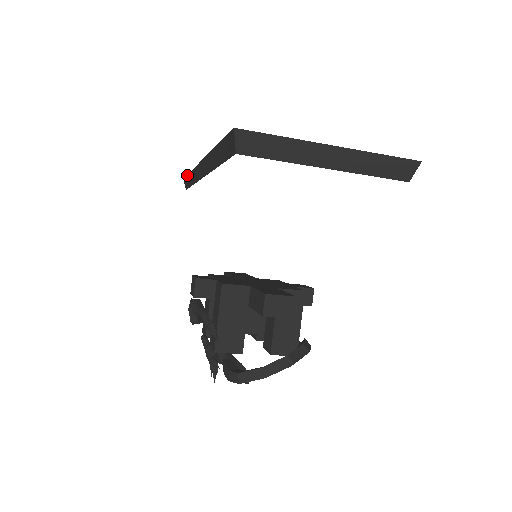
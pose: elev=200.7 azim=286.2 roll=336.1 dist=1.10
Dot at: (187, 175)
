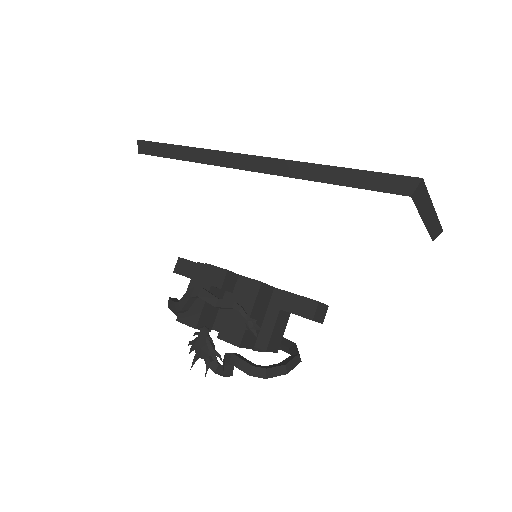
Dot at: (168, 144)
